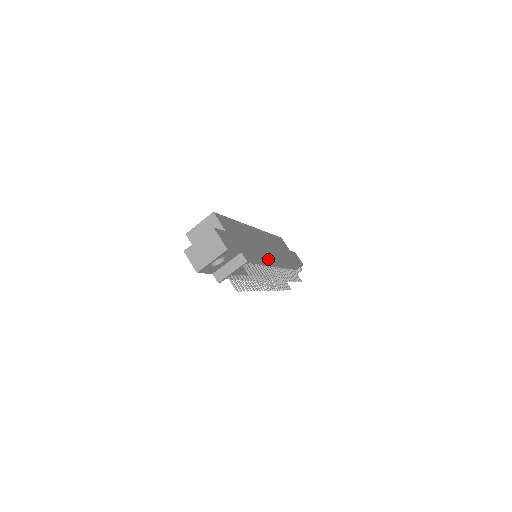
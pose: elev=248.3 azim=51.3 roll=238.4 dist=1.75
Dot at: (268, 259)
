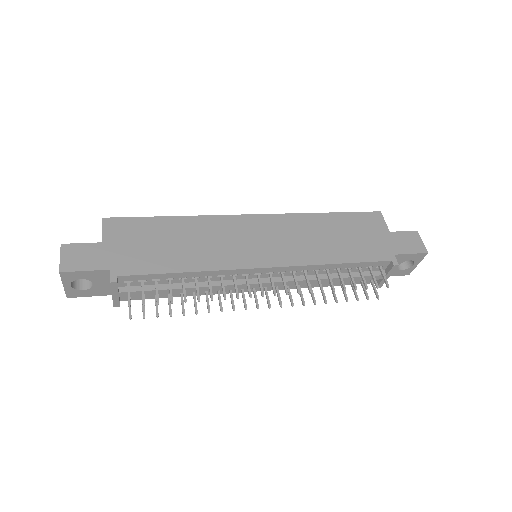
Dot at: (223, 266)
